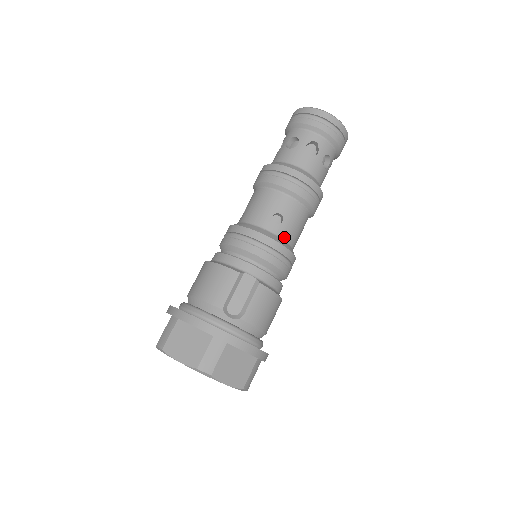
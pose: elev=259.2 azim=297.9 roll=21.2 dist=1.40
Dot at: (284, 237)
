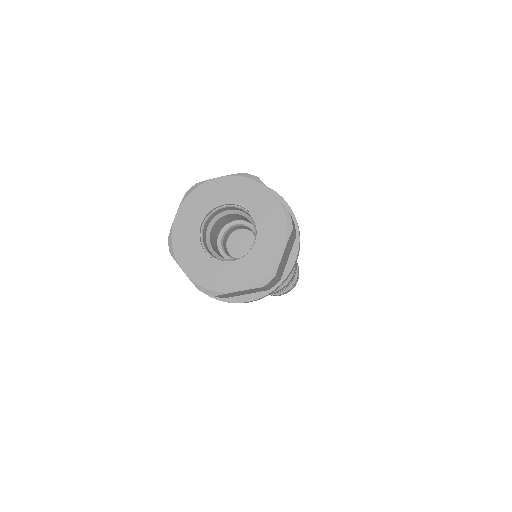
Dot at: occluded
